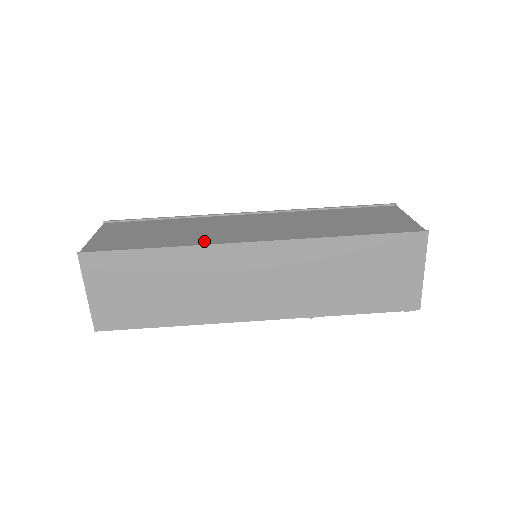
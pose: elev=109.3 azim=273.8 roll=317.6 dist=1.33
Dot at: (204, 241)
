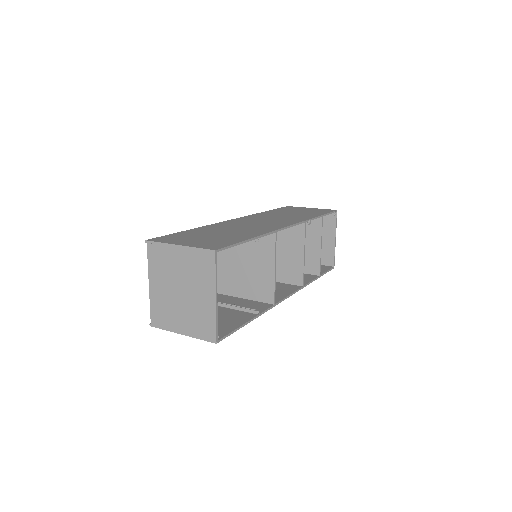
Dot at: occluded
